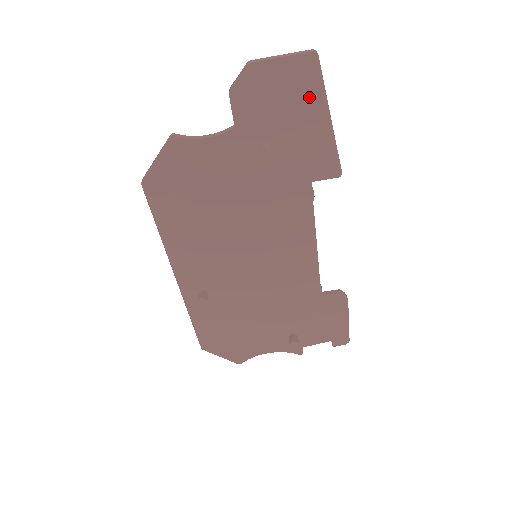
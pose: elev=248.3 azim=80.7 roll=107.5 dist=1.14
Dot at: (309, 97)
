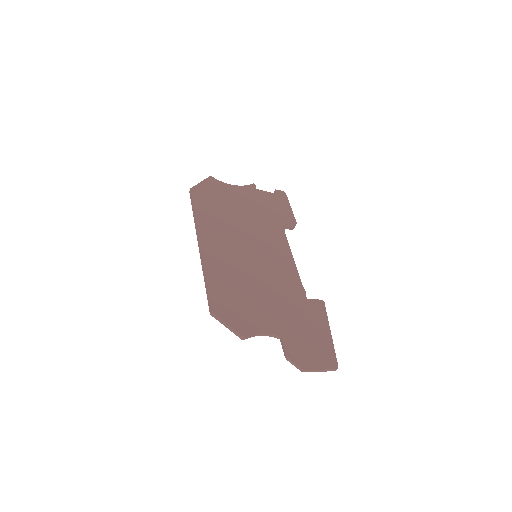
Dot at: (323, 348)
